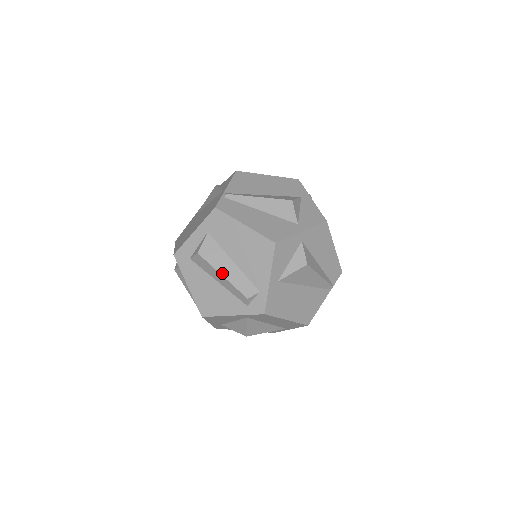
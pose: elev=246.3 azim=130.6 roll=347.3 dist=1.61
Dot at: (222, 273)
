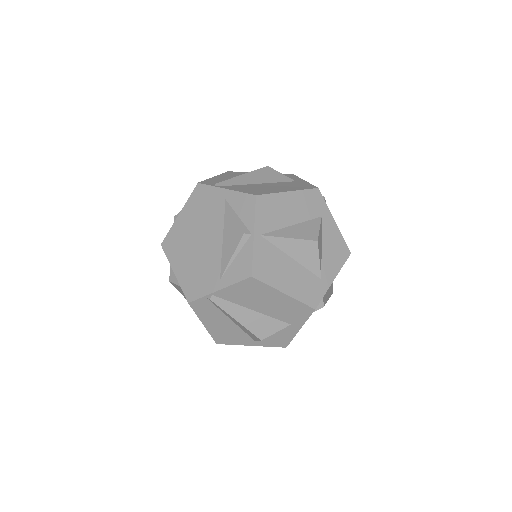
Dot at: occluded
